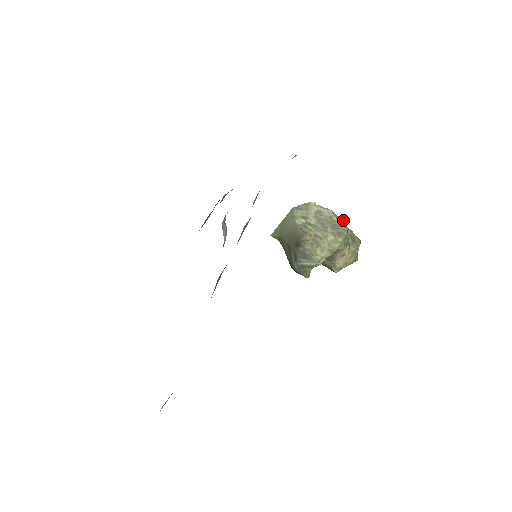
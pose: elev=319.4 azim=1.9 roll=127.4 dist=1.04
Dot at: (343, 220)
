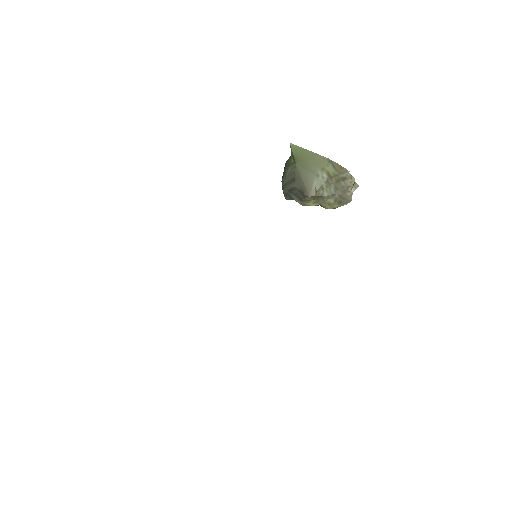
Dot at: (356, 186)
